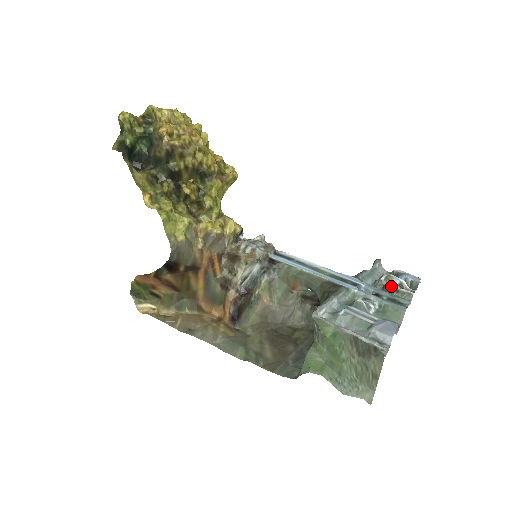
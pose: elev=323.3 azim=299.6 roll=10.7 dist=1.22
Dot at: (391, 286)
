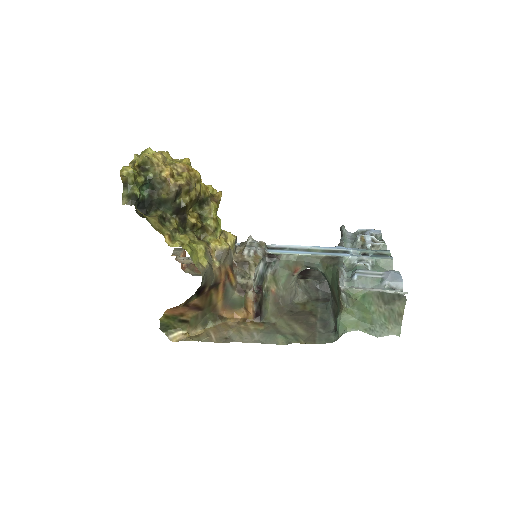
Dot at: (368, 244)
